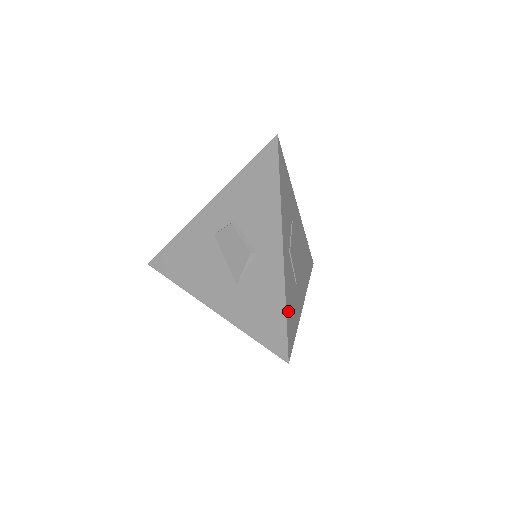
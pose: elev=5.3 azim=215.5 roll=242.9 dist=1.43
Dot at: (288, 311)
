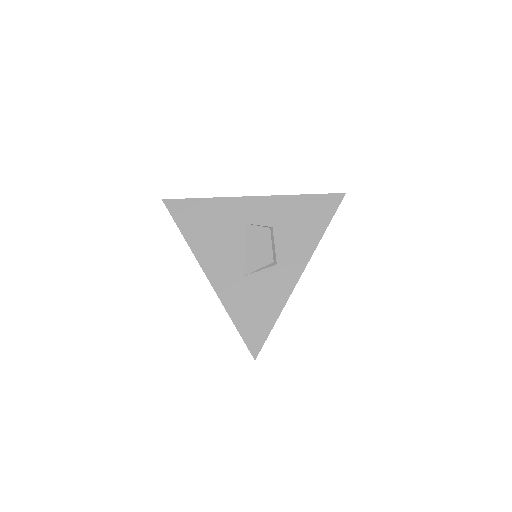
Dot at: occluded
